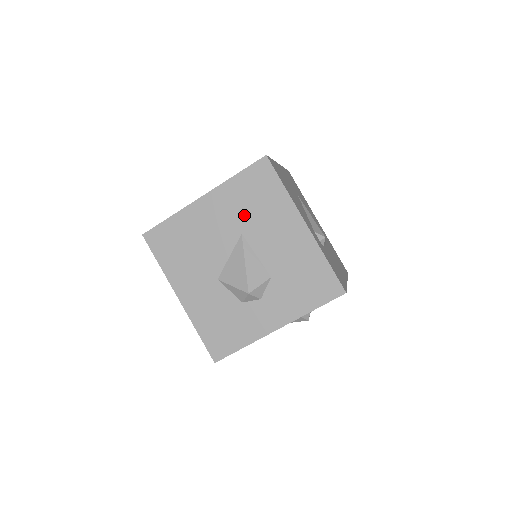
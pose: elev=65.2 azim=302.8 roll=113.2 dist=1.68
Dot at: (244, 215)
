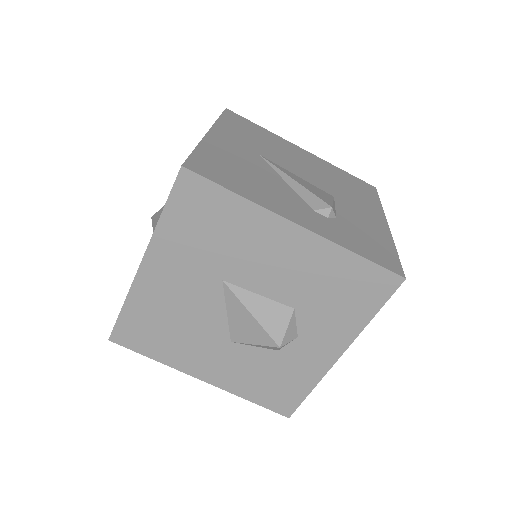
Dot at: (209, 258)
